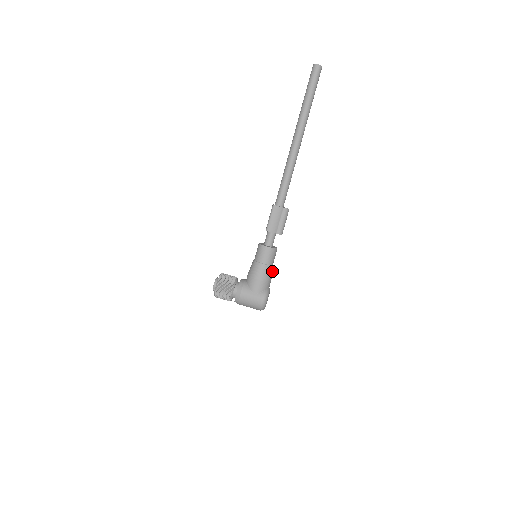
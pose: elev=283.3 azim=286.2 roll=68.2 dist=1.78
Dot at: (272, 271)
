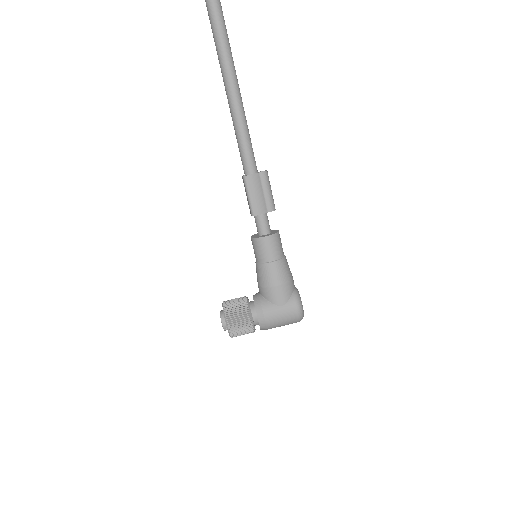
Dot at: (287, 264)
